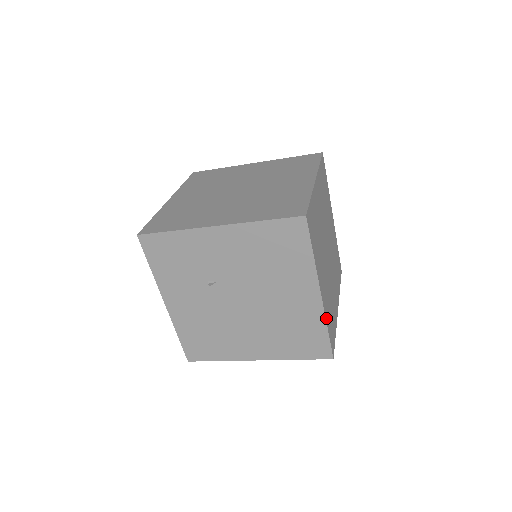
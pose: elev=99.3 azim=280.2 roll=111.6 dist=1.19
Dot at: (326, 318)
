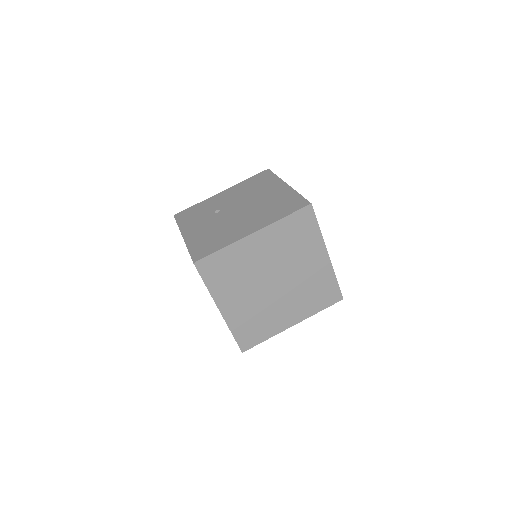
Dot at: occluded
